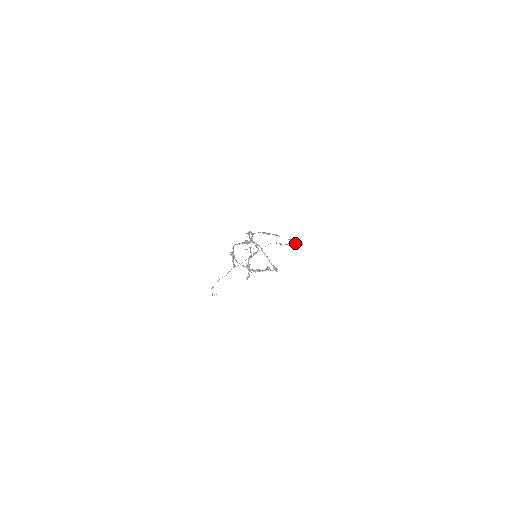
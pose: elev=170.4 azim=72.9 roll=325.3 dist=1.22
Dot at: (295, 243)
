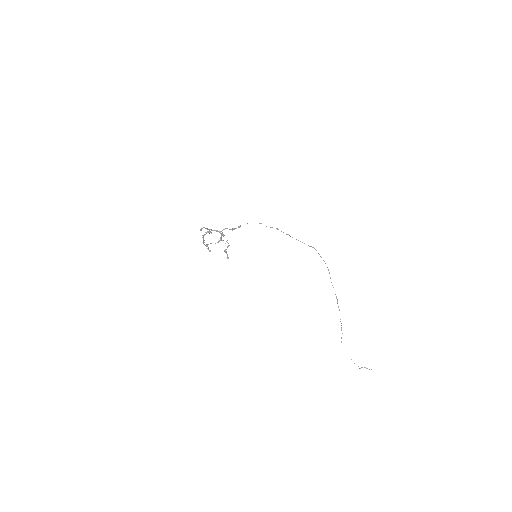
Dot at: occluded
